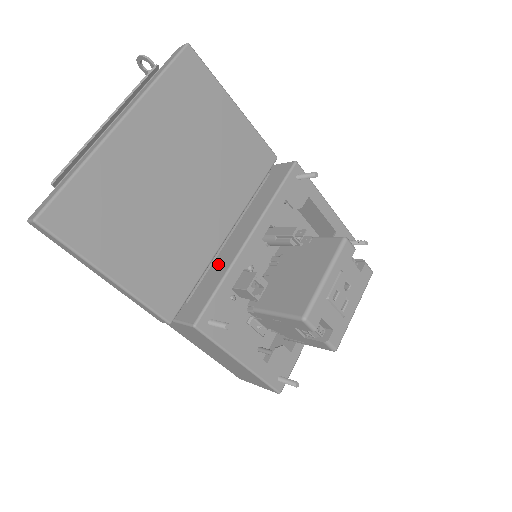
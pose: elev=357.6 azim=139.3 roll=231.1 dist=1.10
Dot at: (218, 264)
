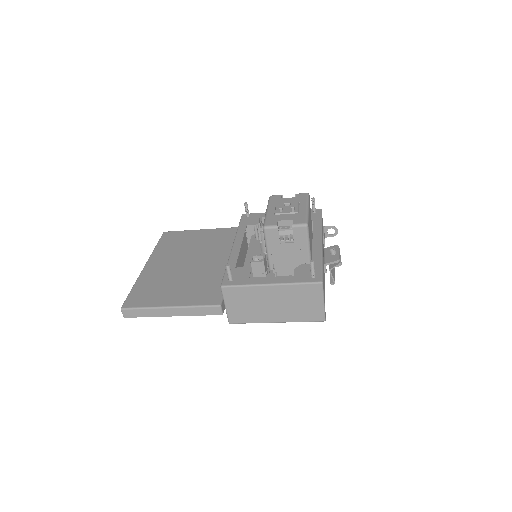
Dot at: occluded
